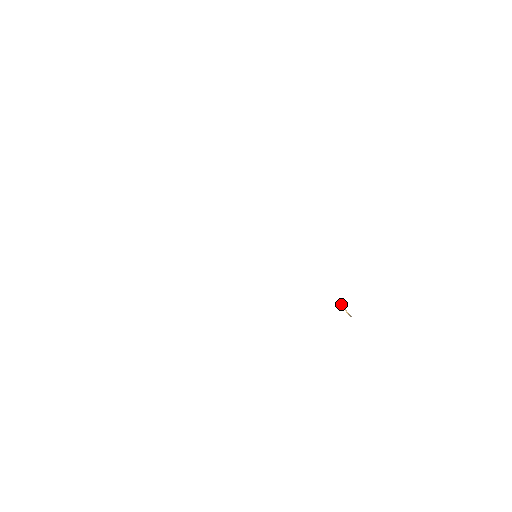
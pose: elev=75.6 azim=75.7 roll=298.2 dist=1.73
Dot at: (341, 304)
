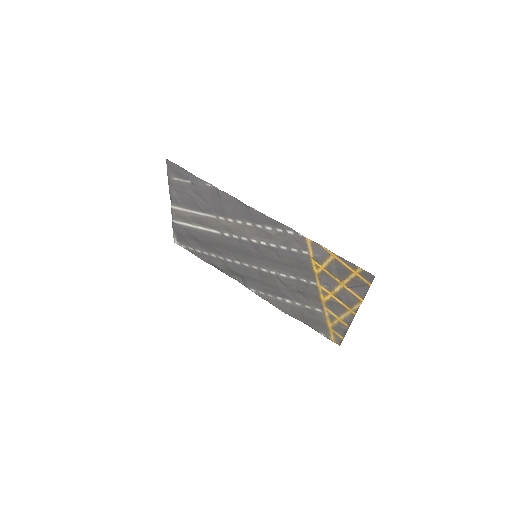
Dot at: (343, 280)
